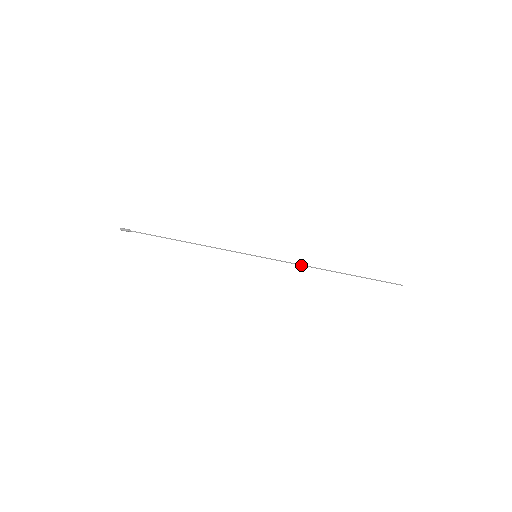
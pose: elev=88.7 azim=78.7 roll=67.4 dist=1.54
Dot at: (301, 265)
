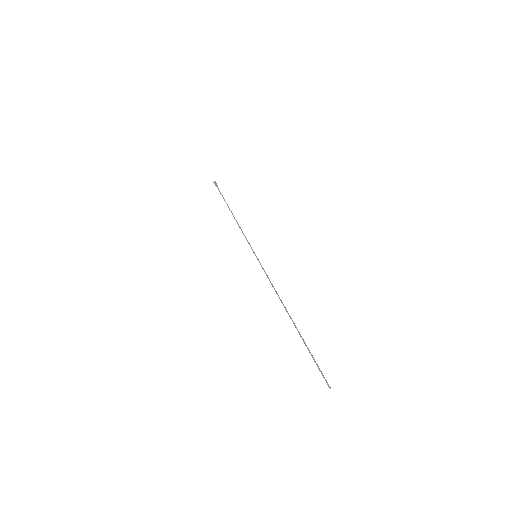
Dot at: (274, 289)
